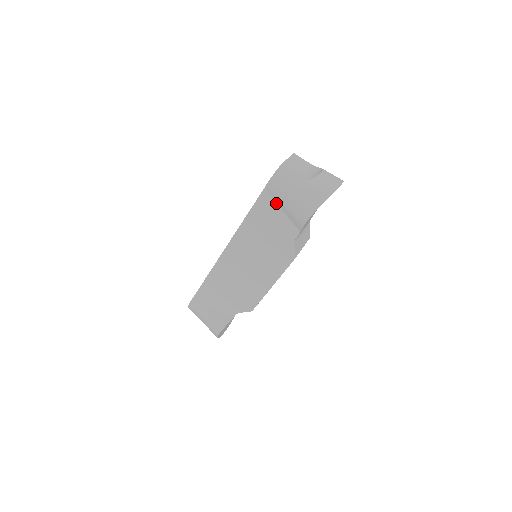
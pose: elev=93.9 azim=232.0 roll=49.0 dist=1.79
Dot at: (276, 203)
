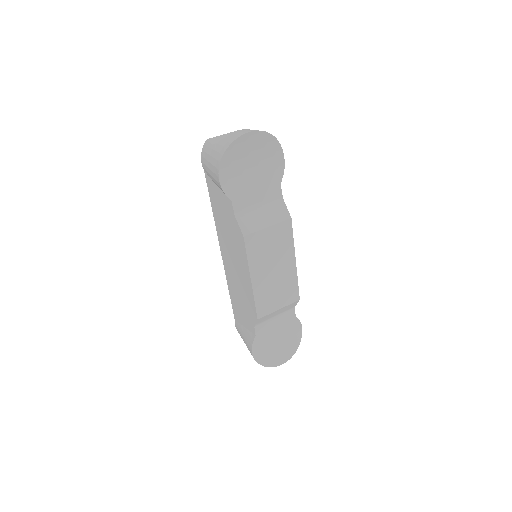
Dot at: (213, 181)
